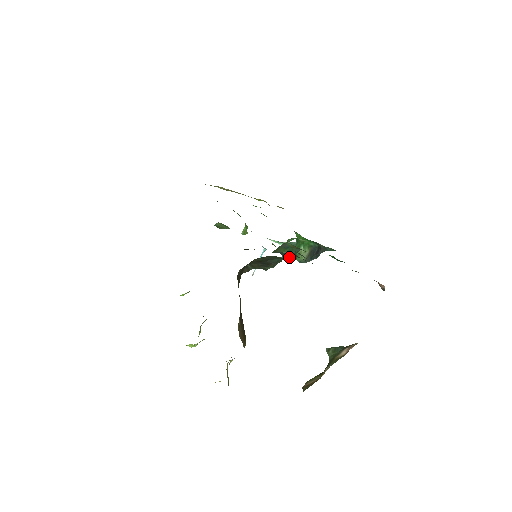
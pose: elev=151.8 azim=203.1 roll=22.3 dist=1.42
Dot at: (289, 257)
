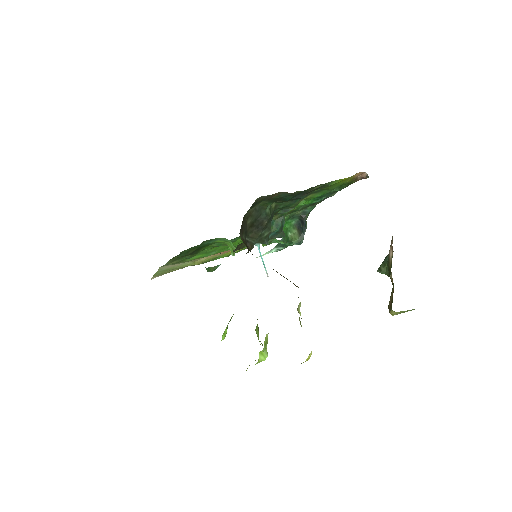
Dot at: (281, 233)
